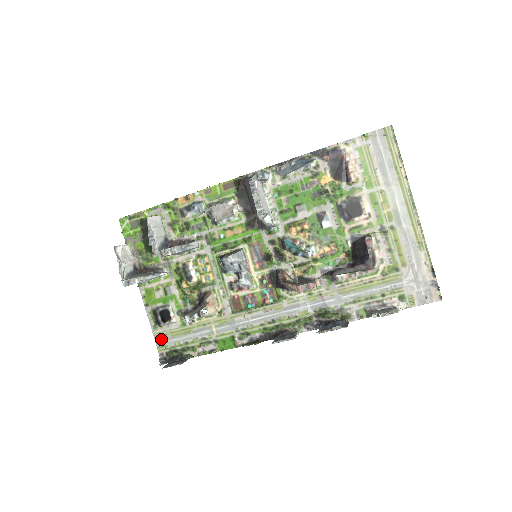
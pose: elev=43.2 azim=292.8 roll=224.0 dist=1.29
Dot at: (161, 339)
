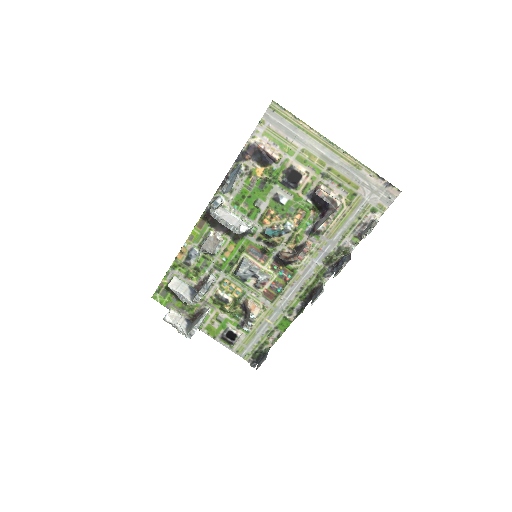
Dot at: (241, 352)
